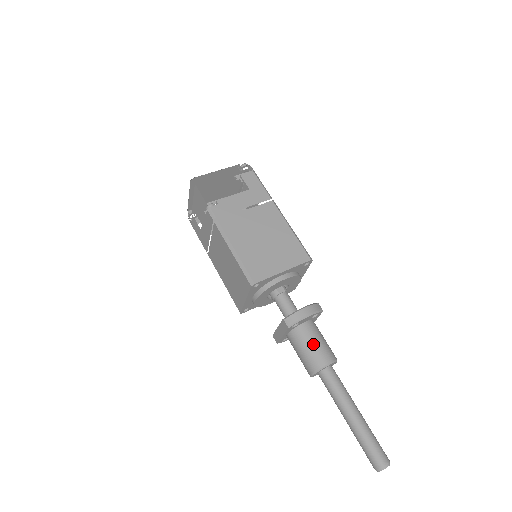
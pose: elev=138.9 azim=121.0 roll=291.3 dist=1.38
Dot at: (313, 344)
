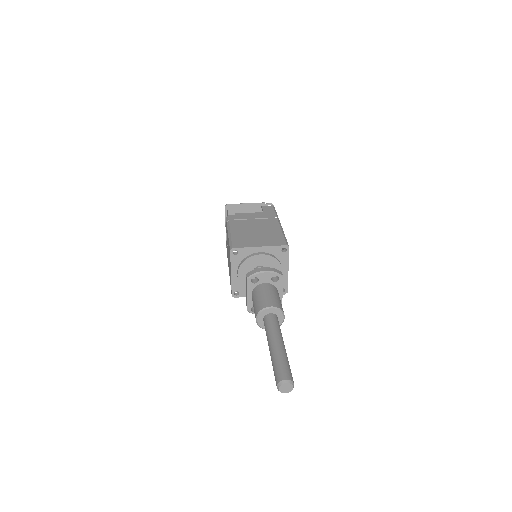
Dot at: (264, 295)
